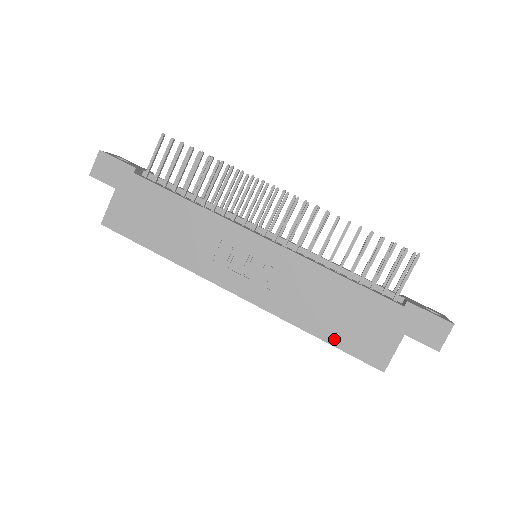
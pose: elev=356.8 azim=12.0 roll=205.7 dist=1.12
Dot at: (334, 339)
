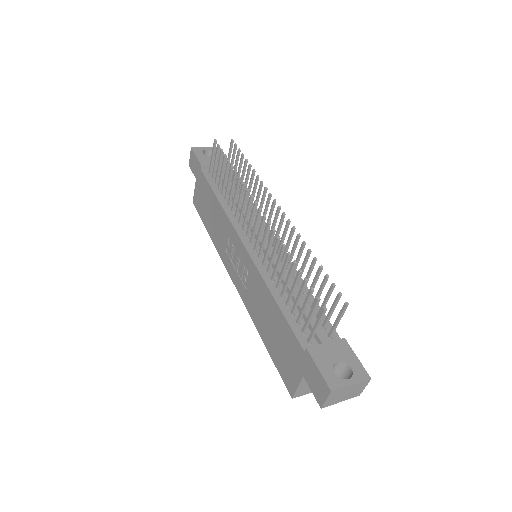
Dot at: (270, 350)
